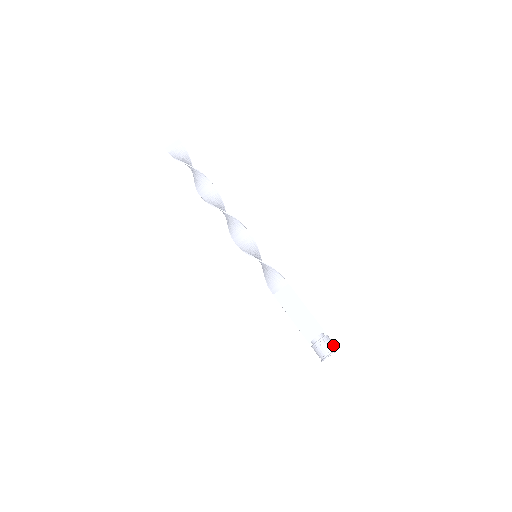
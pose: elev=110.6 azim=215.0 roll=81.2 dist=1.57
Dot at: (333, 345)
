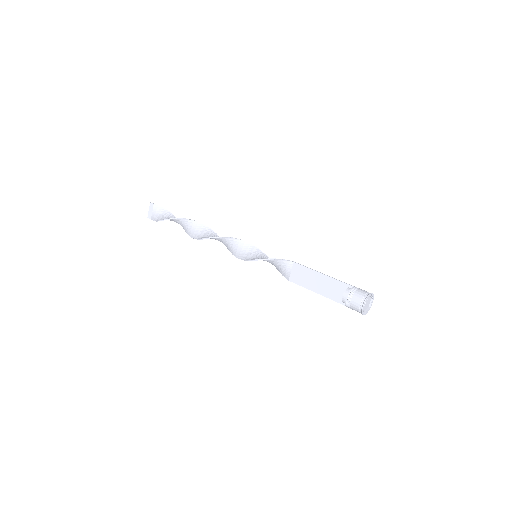
Dot at: (362, 294)
